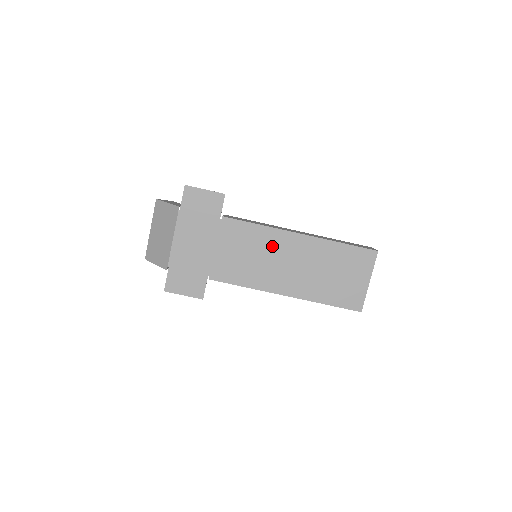
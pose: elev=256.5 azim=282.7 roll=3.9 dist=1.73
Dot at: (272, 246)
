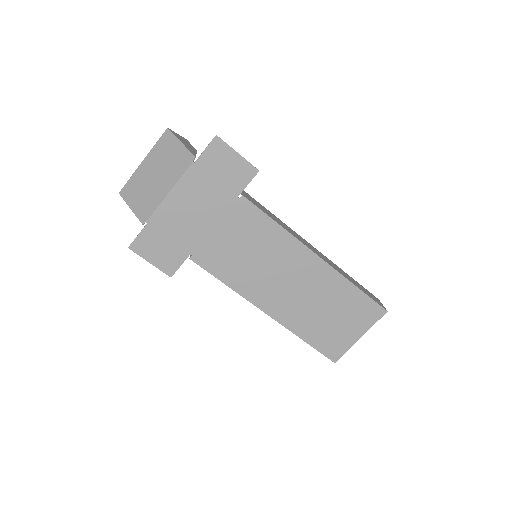
Dot at: (281, 255)
